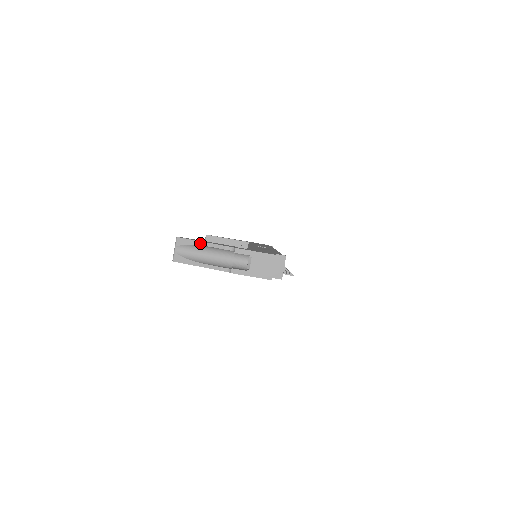
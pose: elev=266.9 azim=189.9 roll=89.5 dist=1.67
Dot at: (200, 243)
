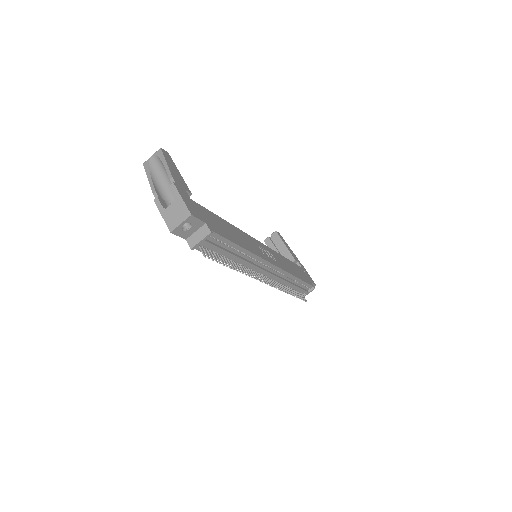
Dot at: (165, 162)
